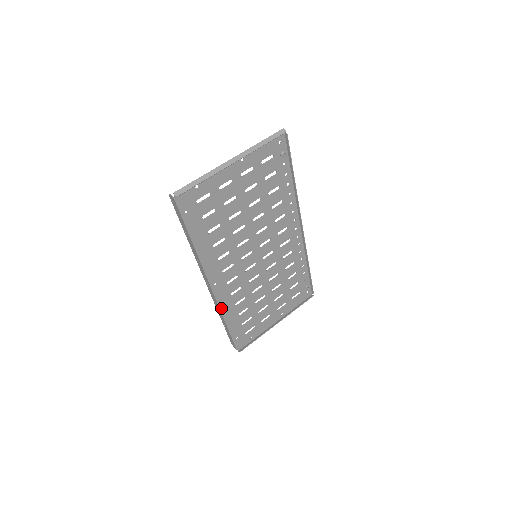
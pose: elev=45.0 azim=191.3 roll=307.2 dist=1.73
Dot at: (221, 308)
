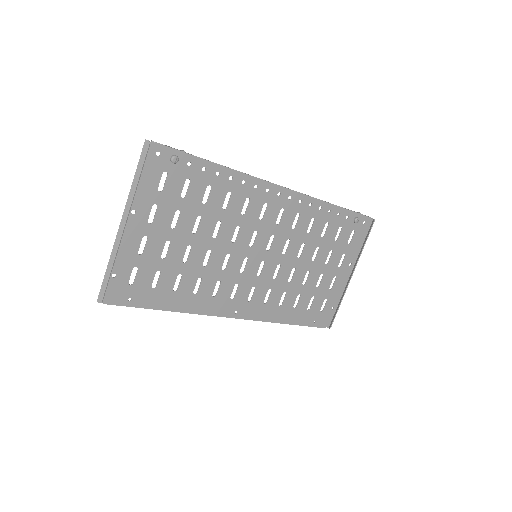
Dot at: (266, 320)
